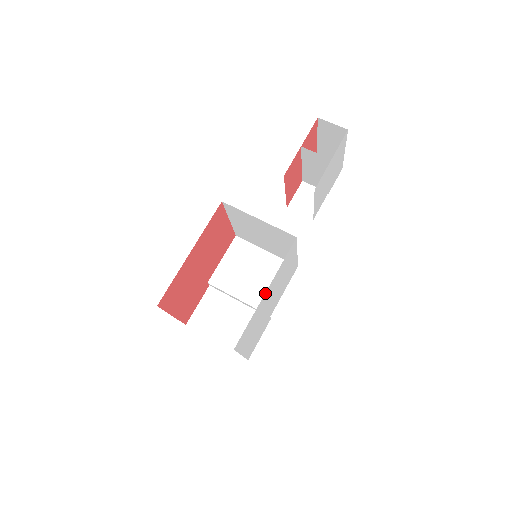
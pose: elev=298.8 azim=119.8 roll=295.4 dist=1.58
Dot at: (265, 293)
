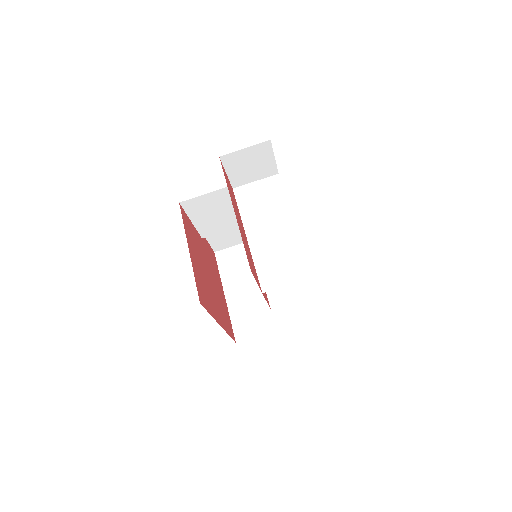
Dot at: occluded
